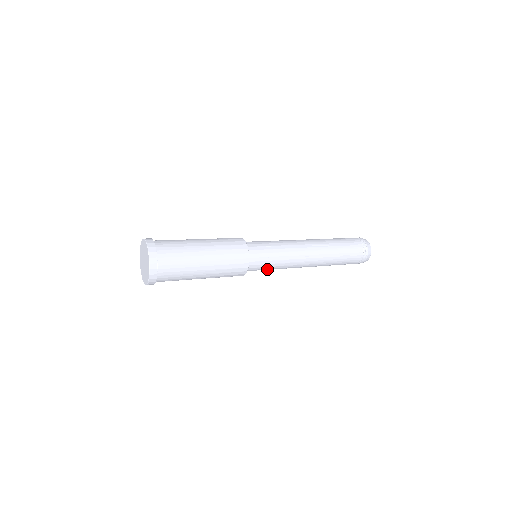
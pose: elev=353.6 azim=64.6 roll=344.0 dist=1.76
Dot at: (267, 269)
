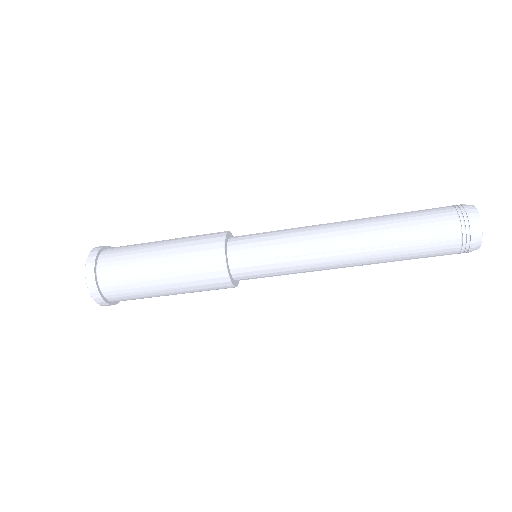
Dot at: (267, 245)
